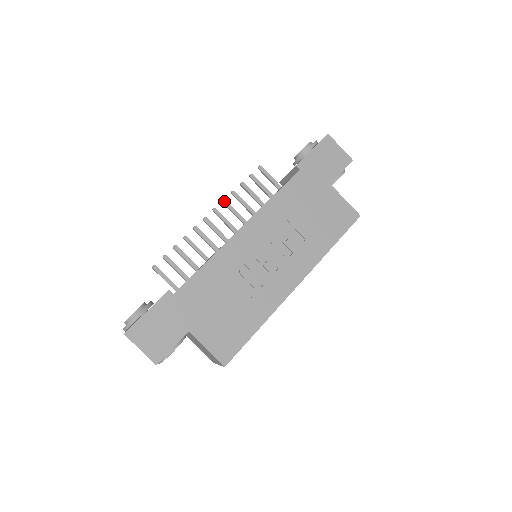
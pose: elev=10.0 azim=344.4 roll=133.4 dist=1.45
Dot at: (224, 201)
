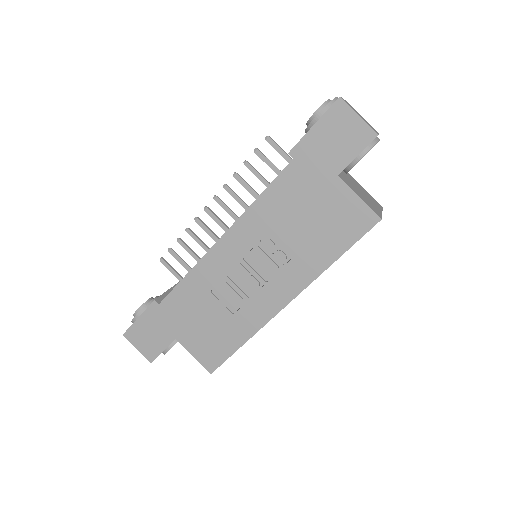
Dot at: (225, 187)
